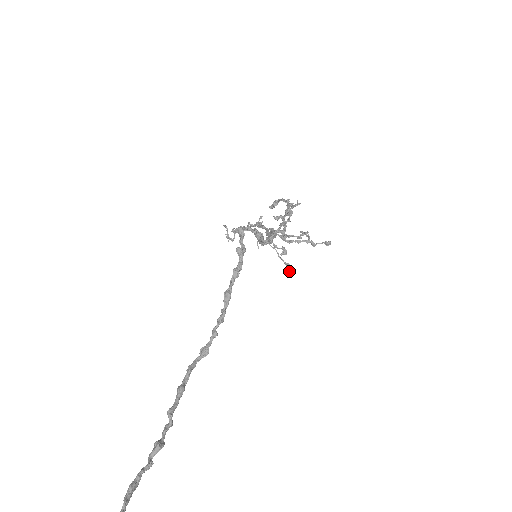
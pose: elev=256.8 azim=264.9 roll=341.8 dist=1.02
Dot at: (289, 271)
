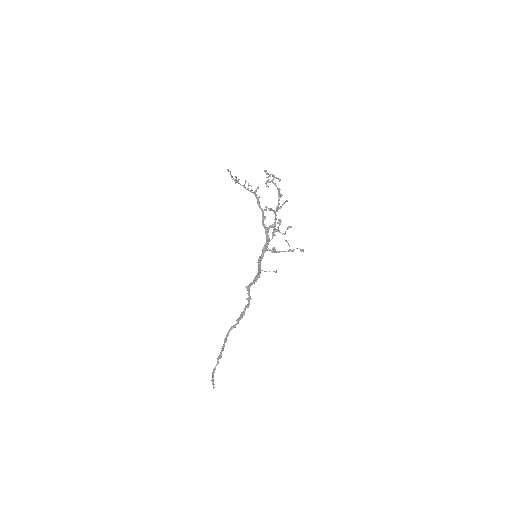
Dot at: (276, 271)
